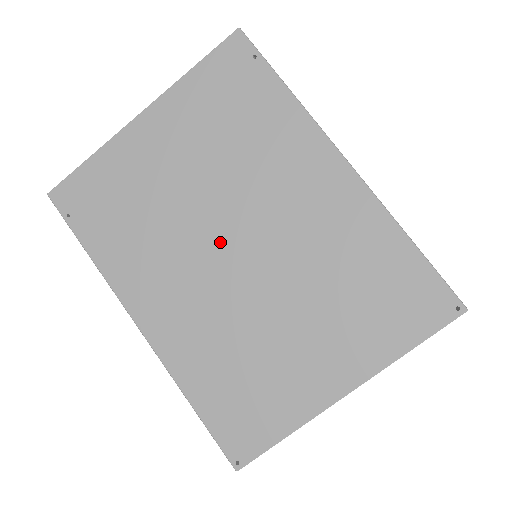
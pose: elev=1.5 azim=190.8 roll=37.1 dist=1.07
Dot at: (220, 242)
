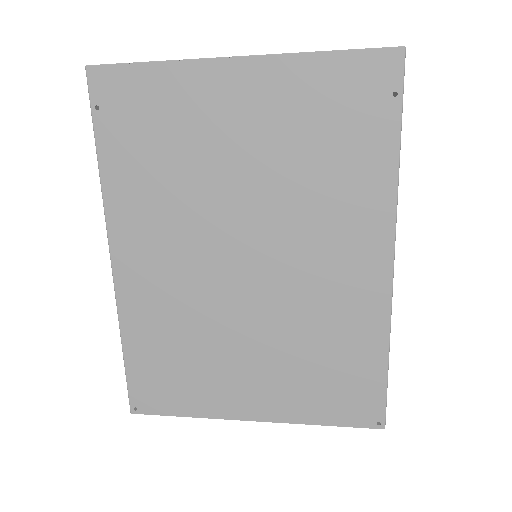
Dot at: (233, 245)
